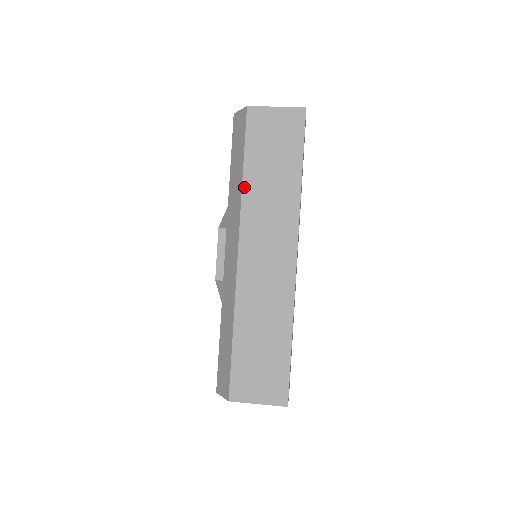
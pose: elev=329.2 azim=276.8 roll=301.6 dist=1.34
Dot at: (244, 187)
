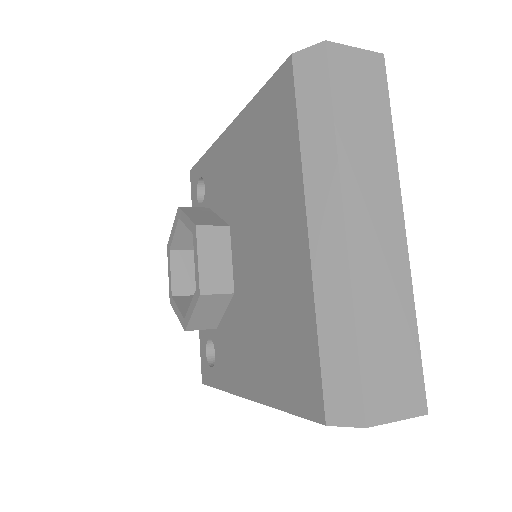
Dot at: (338, 138)
